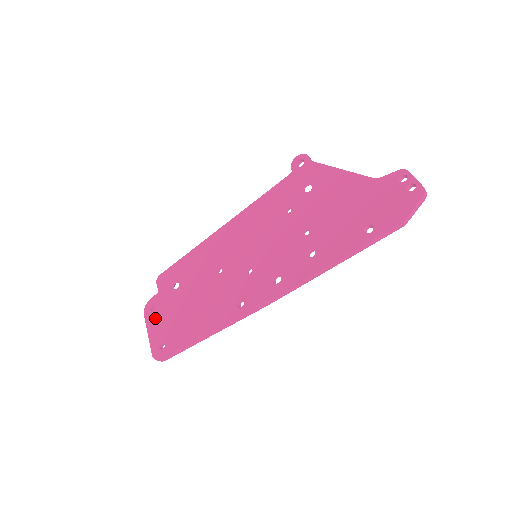
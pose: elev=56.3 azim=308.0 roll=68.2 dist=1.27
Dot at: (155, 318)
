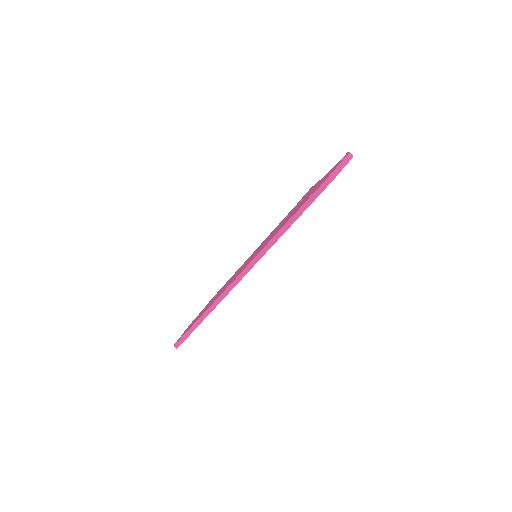
Dot at: occluded
